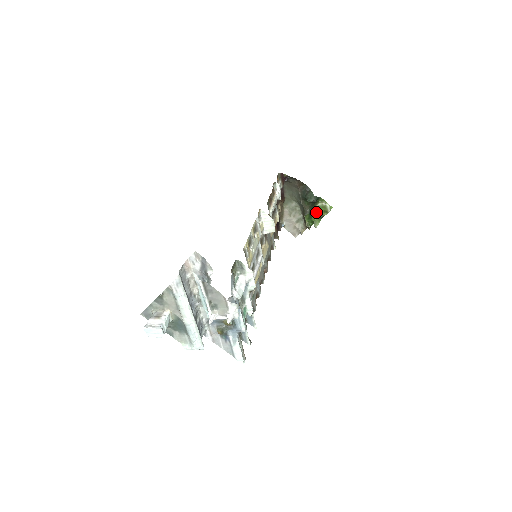
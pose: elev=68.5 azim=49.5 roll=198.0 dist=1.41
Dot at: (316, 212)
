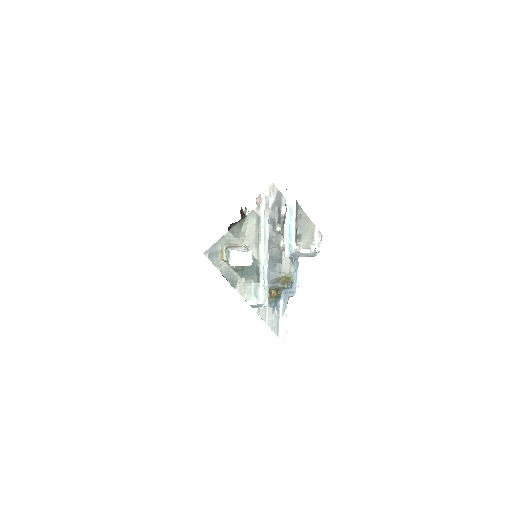
Dot at: occluded
